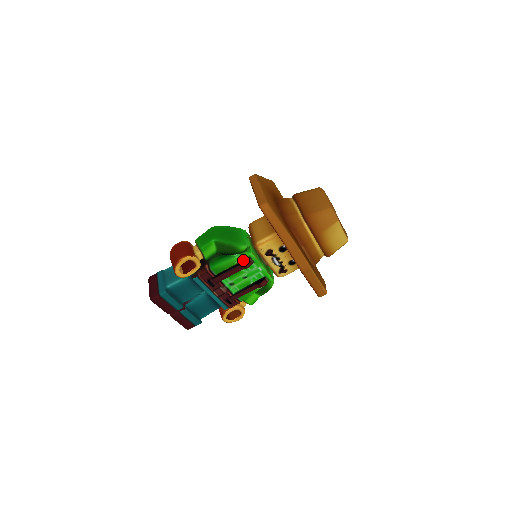
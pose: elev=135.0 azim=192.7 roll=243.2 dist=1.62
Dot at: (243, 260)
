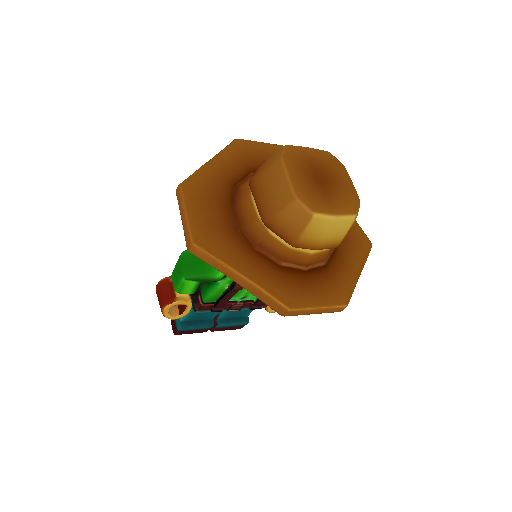
Dot at: (230, 285)
